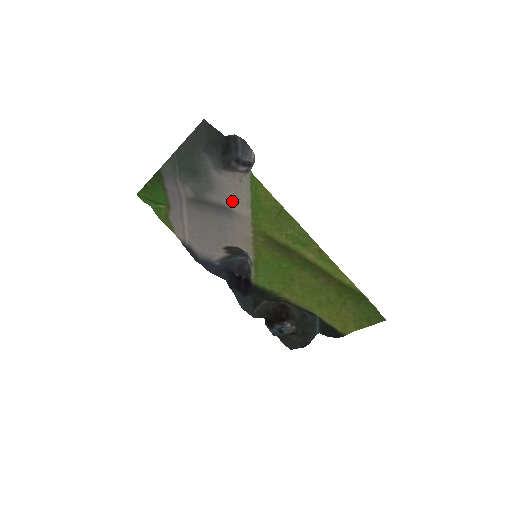
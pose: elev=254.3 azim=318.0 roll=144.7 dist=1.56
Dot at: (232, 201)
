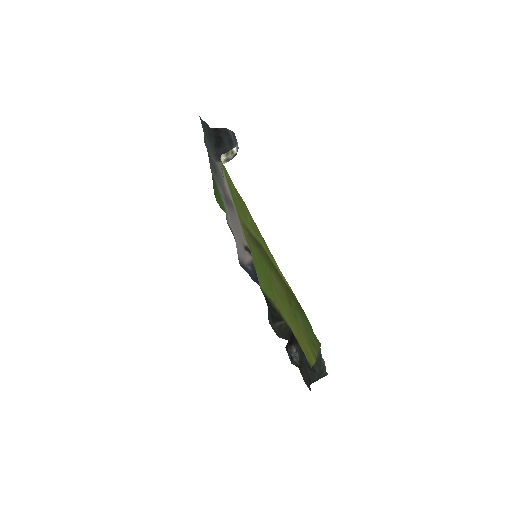
Dot at: (228, 193)
